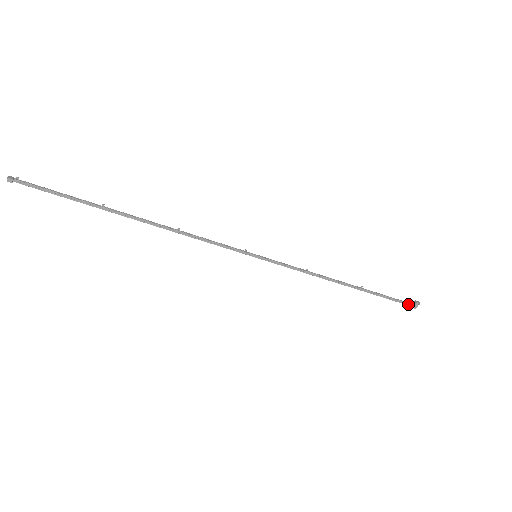
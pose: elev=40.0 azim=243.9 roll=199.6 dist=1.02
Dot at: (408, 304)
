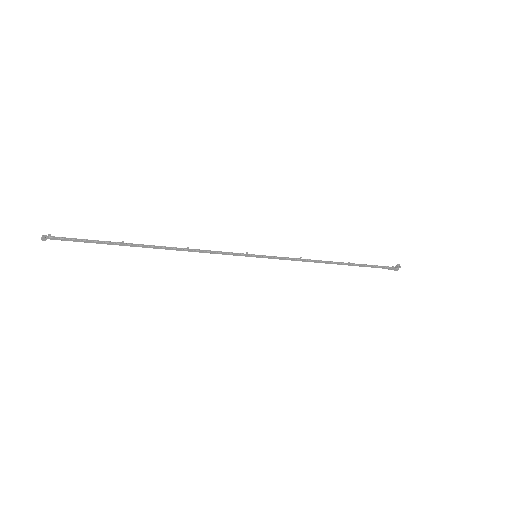
Dot at: (390, 268)
